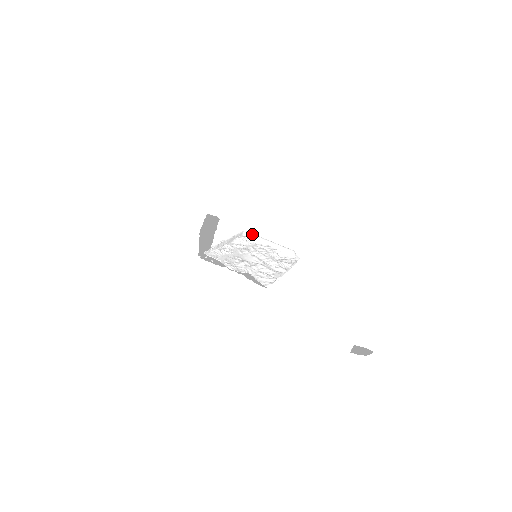
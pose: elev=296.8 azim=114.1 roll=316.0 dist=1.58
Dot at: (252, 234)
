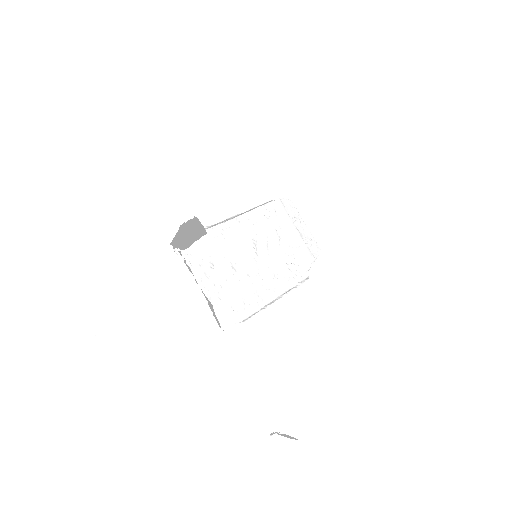
Dot at: (281, 209)
